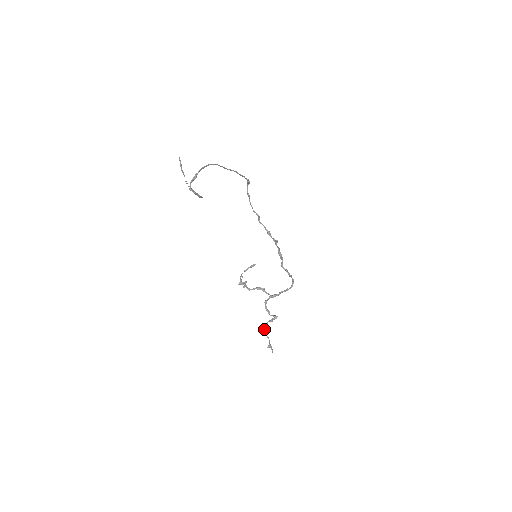
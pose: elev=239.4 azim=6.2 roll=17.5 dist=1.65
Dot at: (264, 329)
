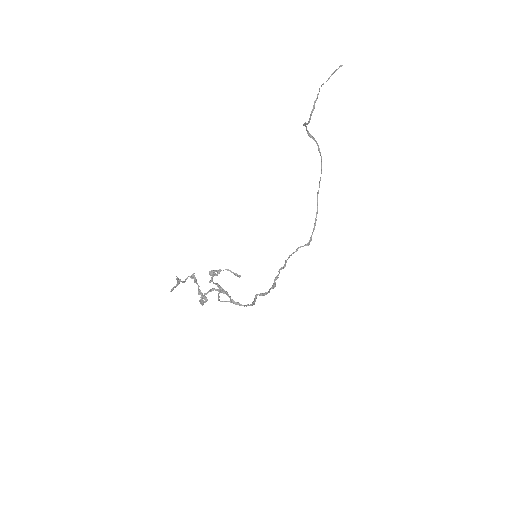
Dot at: (193, 273)
